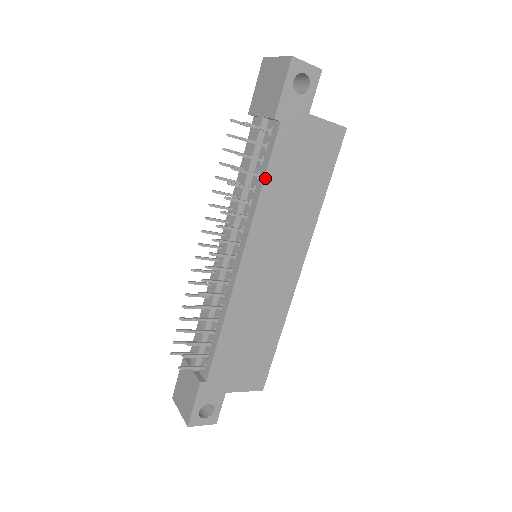
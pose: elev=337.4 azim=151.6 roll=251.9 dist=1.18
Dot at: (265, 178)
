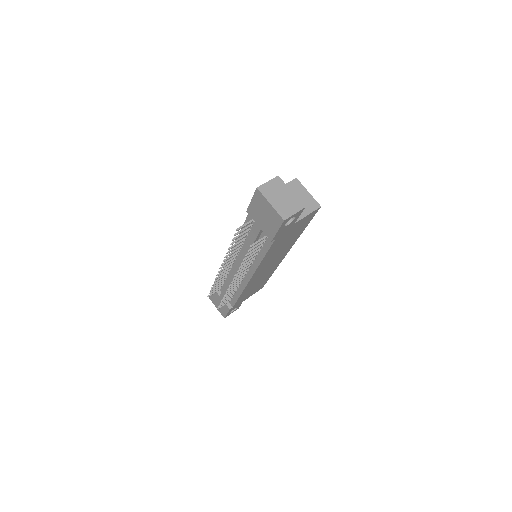
Dot at: (265, 256)
